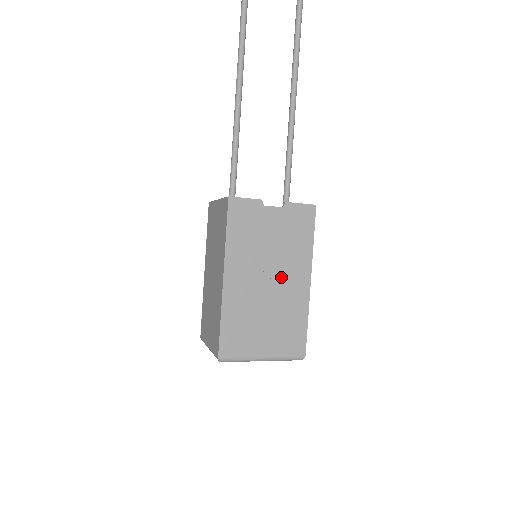
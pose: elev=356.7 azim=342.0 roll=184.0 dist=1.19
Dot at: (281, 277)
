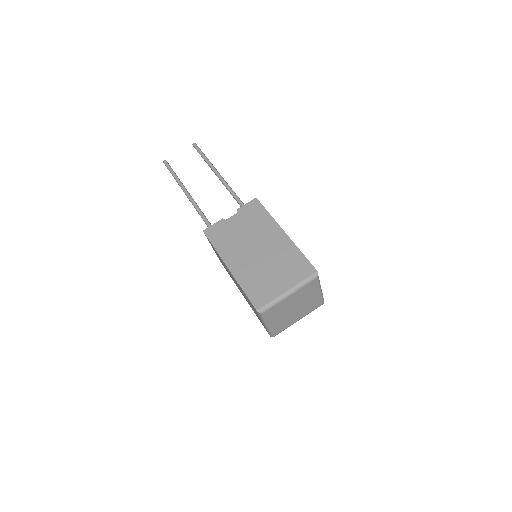
Dot at: (263, 243)
